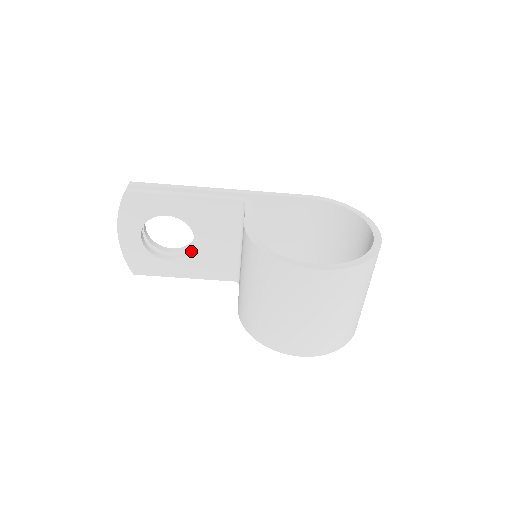
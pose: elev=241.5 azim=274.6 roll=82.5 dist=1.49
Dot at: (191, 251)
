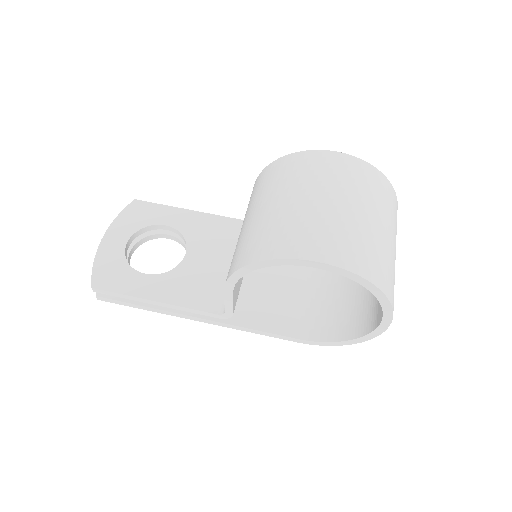
Dot at: (177, 267)
